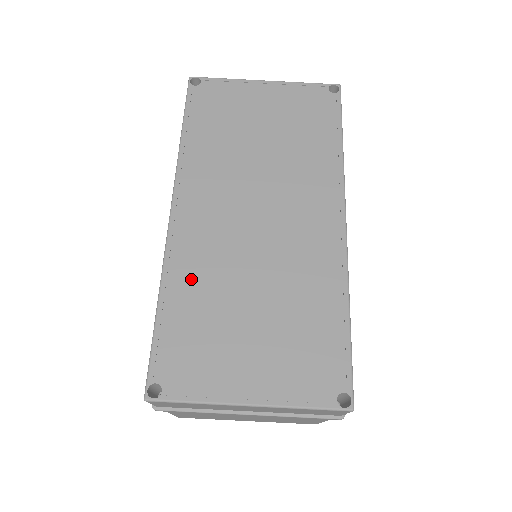
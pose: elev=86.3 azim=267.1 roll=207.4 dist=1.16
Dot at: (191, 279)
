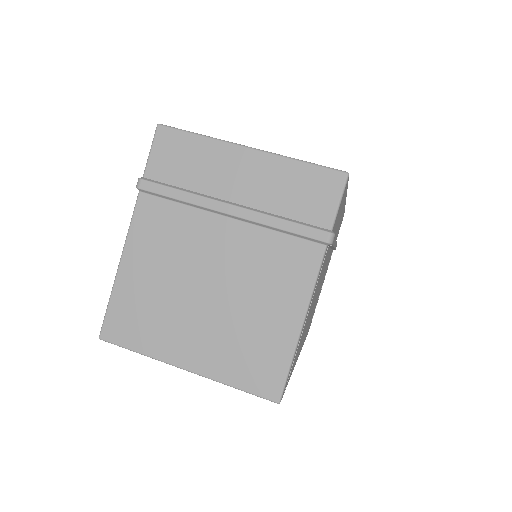
Dot at: occluded
